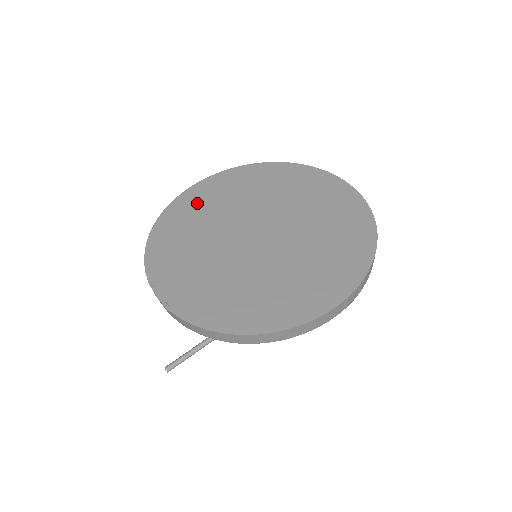
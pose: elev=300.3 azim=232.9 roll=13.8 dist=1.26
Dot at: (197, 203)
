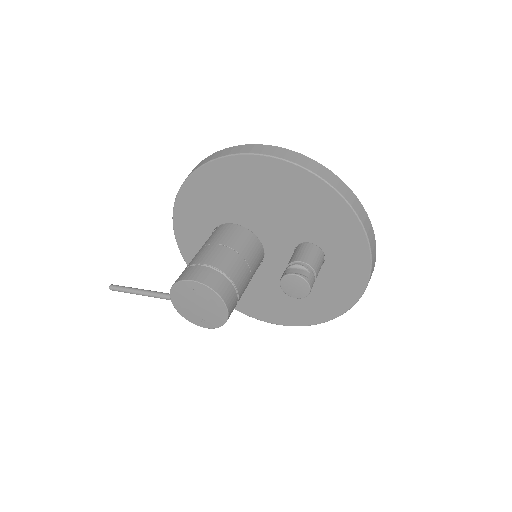
Dot at: occluded
